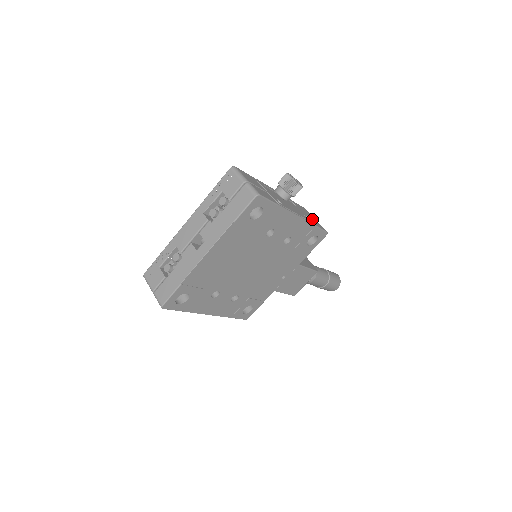
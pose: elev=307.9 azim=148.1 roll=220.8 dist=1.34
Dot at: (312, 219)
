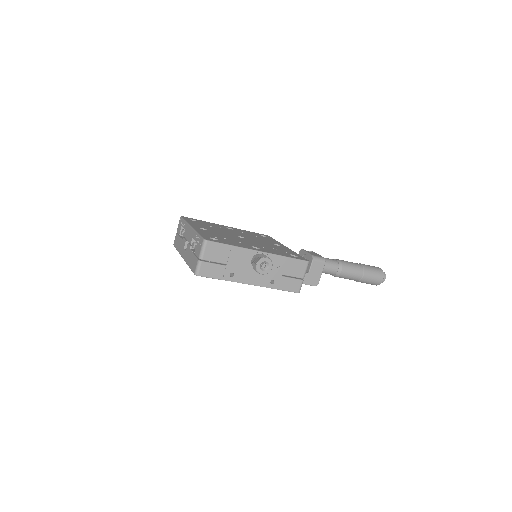
Dot at: (290, 280)
